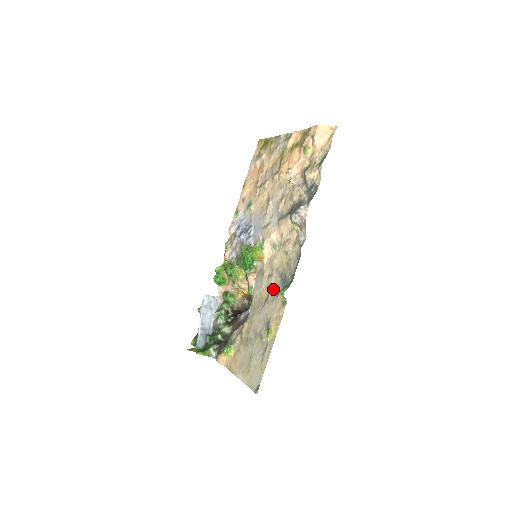
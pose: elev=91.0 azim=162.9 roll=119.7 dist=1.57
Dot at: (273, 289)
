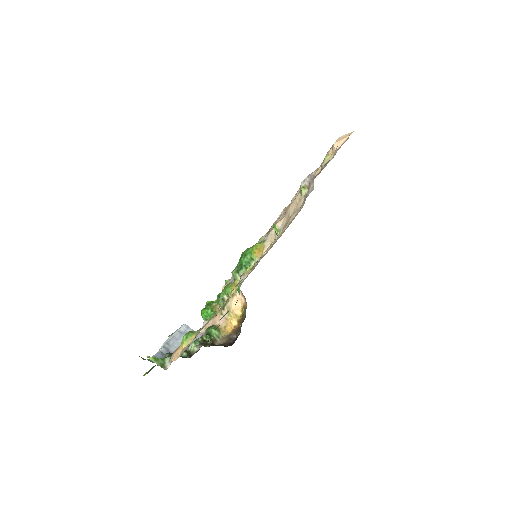
Dot at: (266, 253)
